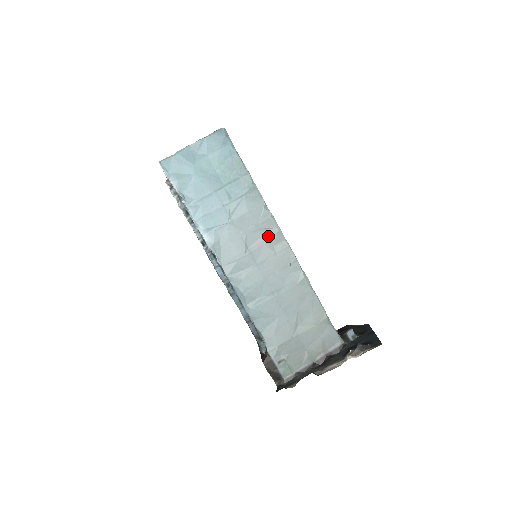
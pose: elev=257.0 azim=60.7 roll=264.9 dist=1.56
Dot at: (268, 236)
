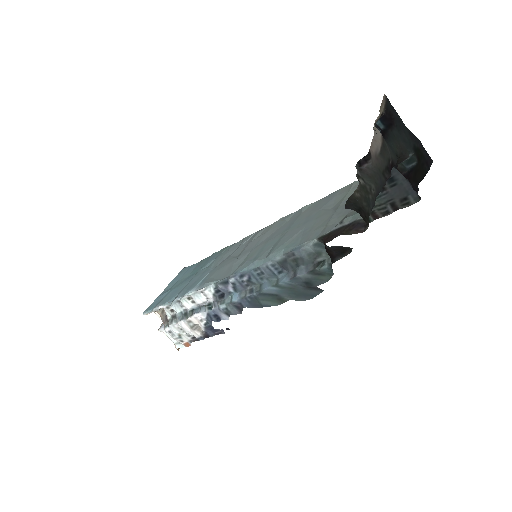
Dot at: (251, 240)
